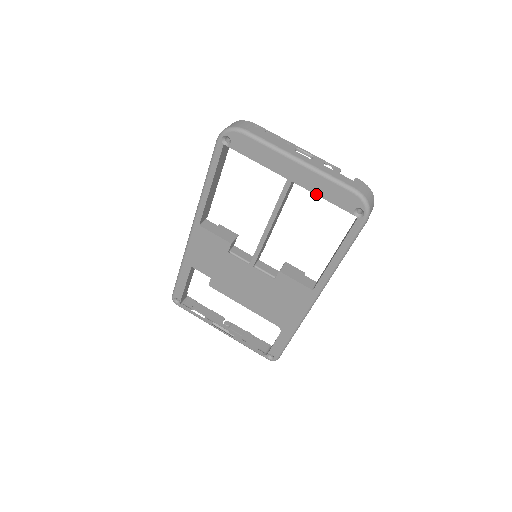
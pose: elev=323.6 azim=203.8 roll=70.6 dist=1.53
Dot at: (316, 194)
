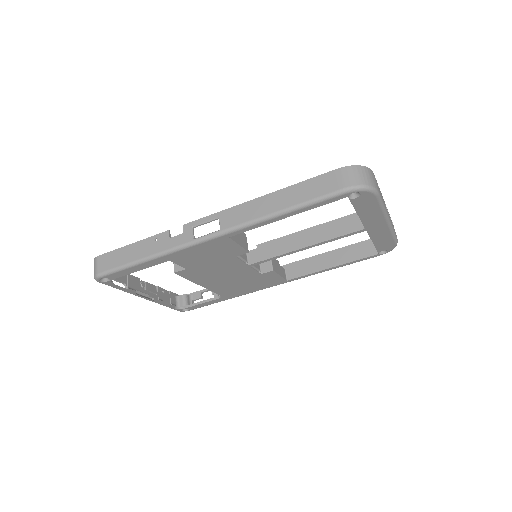
Dot at: (372, 240)
